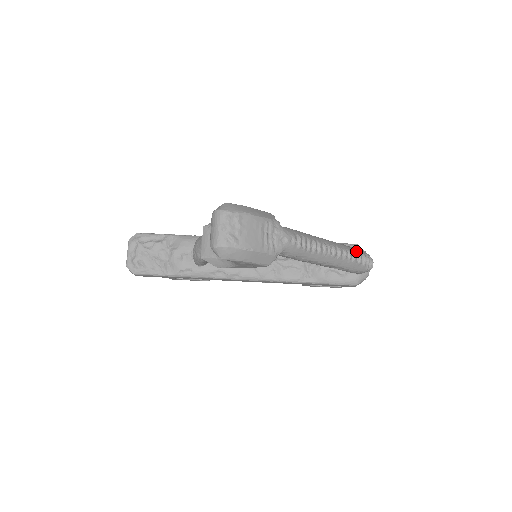
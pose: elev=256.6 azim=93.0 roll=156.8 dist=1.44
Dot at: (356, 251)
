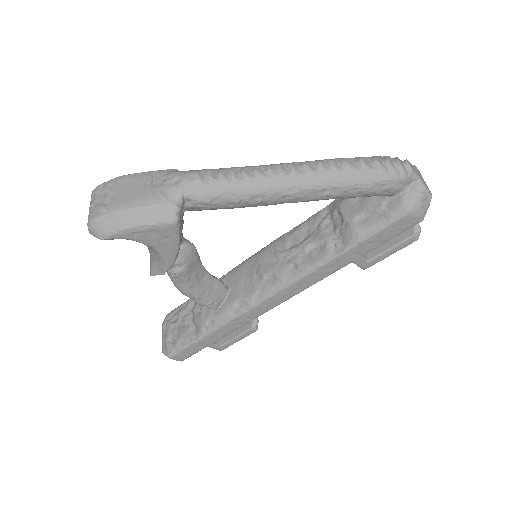
Dot at: (351, 158)
